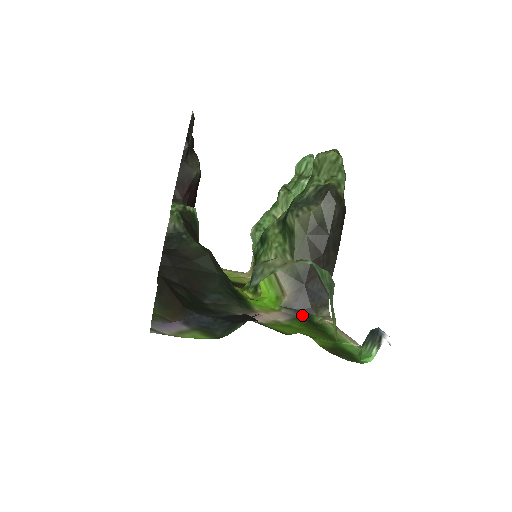
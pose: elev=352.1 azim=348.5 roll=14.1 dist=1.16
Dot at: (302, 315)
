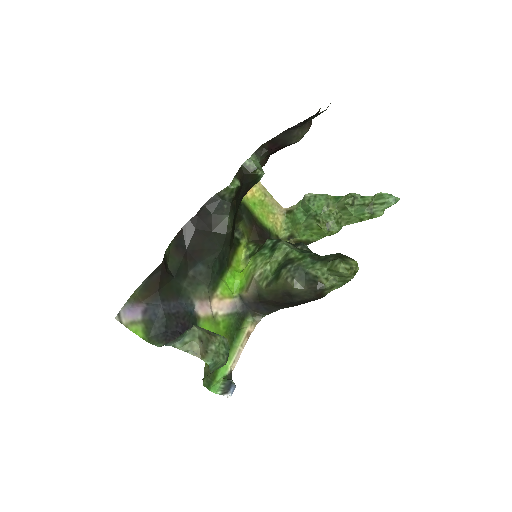
Dot at: (243, 311)
